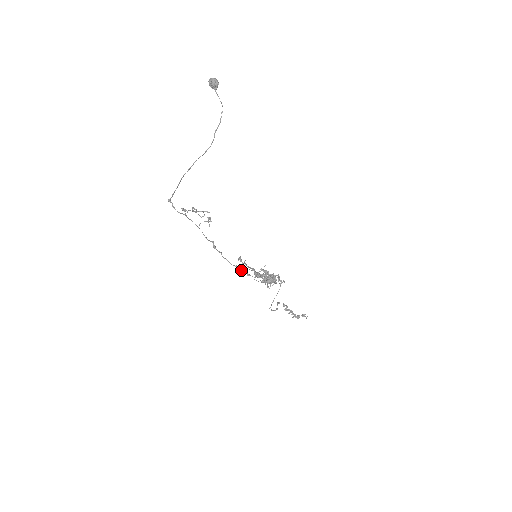
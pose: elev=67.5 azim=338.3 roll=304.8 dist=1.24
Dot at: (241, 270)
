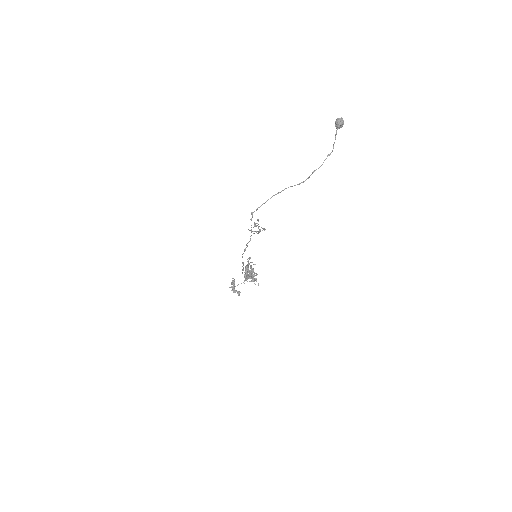
Dot at: occluded
